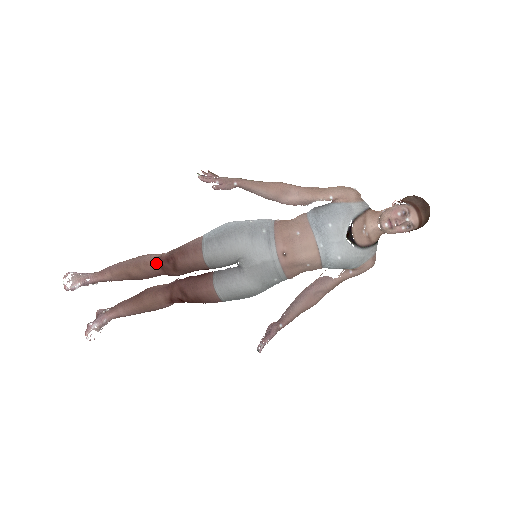
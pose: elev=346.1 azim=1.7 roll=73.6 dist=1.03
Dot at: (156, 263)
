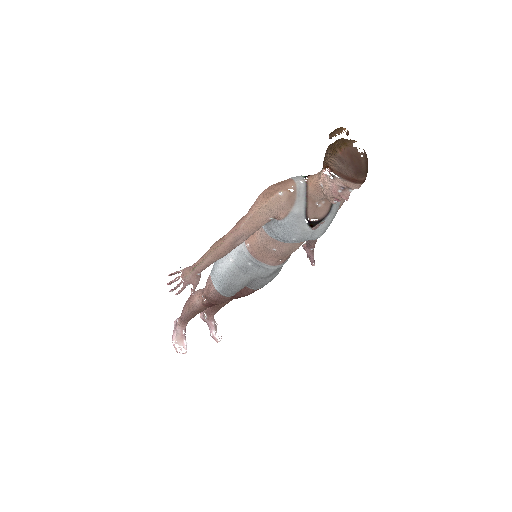
Dot at: (206, 307)
